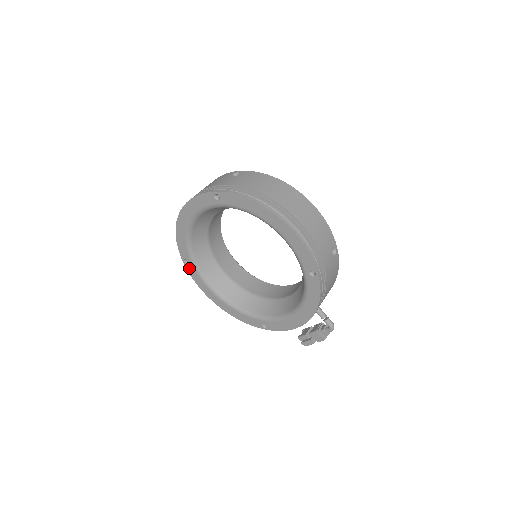
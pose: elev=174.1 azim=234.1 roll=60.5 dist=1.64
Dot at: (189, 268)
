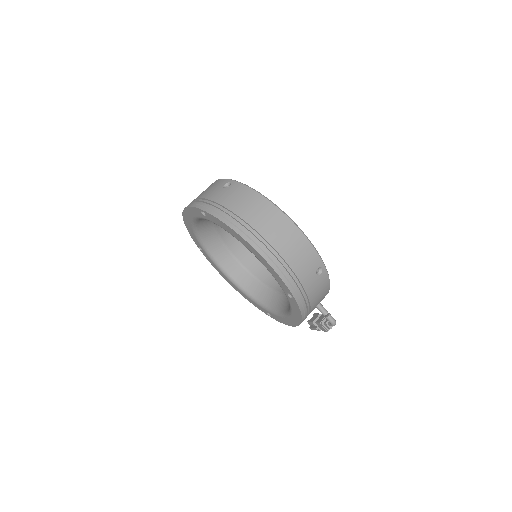
Dot at: (204, 253)
